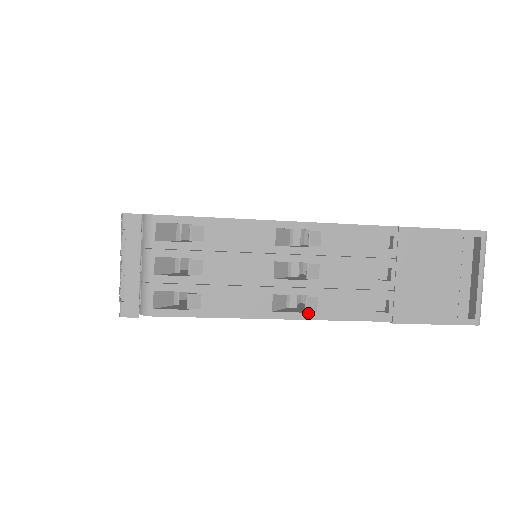
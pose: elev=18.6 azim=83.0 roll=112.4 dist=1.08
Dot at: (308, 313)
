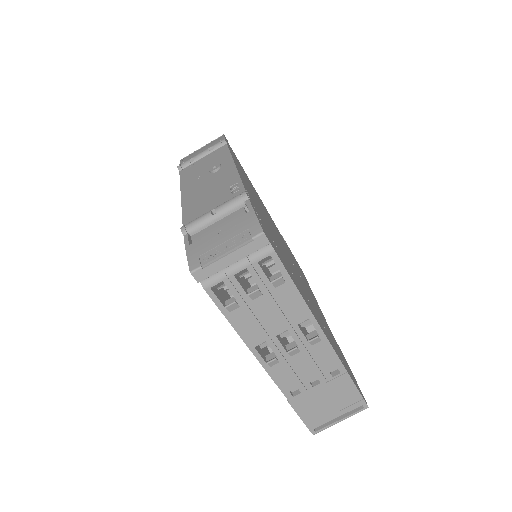
Dot at: (266, 364)
